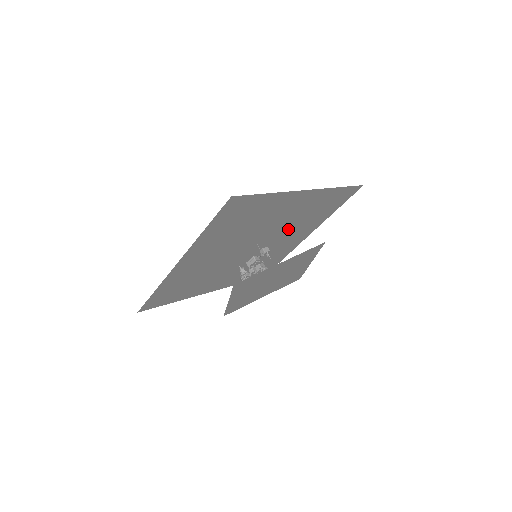
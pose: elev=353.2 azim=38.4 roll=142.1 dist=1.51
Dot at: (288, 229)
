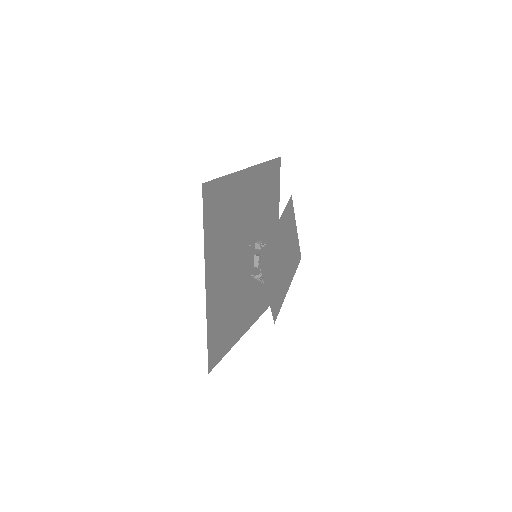
Dot at: (260, 223)
